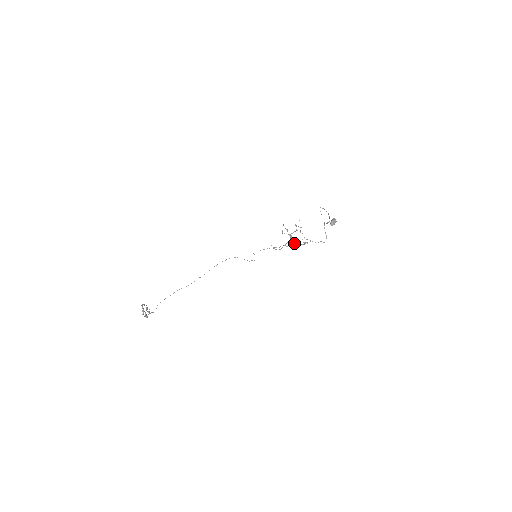
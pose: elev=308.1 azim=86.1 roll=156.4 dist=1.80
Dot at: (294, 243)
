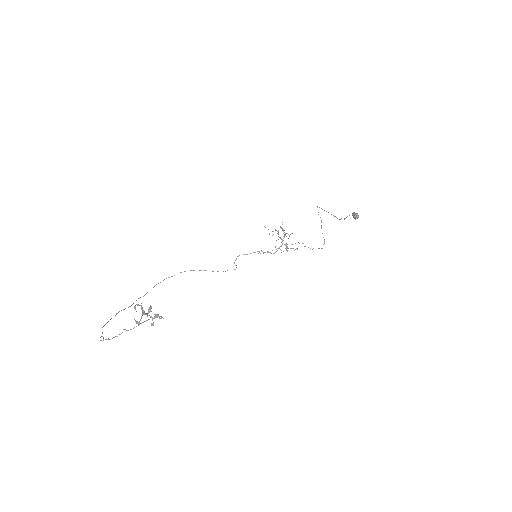
Dot at: occluded
